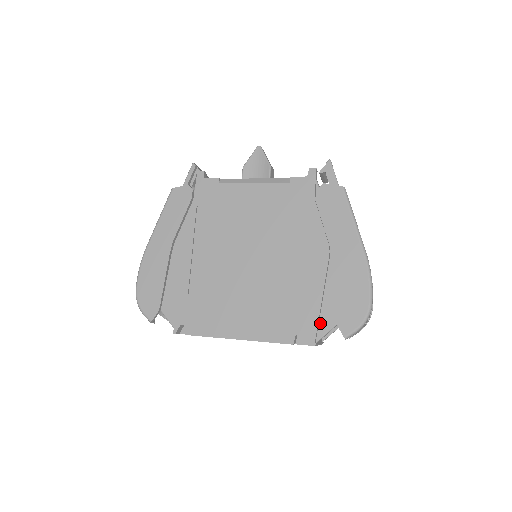
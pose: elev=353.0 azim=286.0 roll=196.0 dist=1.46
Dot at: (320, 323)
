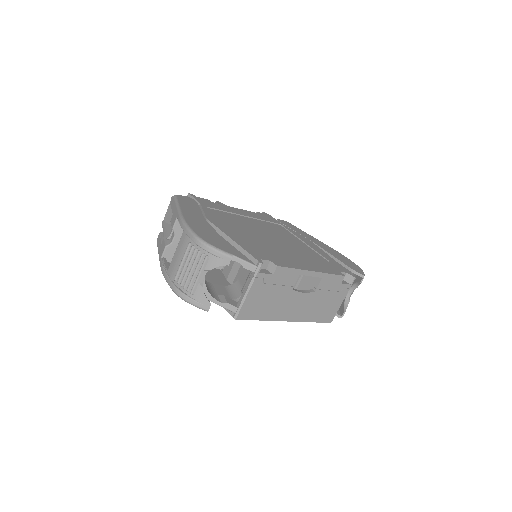
Dot at: occluded
